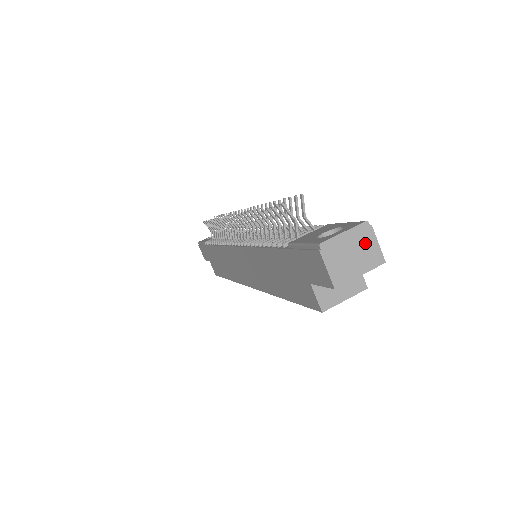
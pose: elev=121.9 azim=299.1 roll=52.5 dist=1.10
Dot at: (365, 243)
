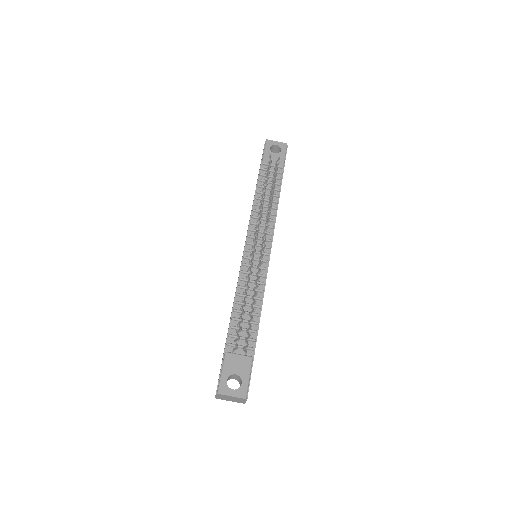
Dot at: (240, 400)
